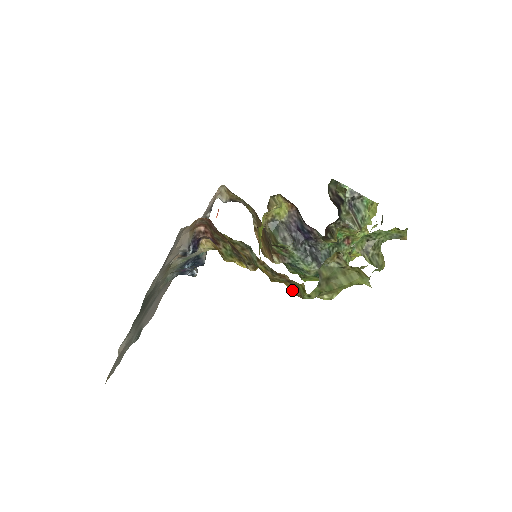
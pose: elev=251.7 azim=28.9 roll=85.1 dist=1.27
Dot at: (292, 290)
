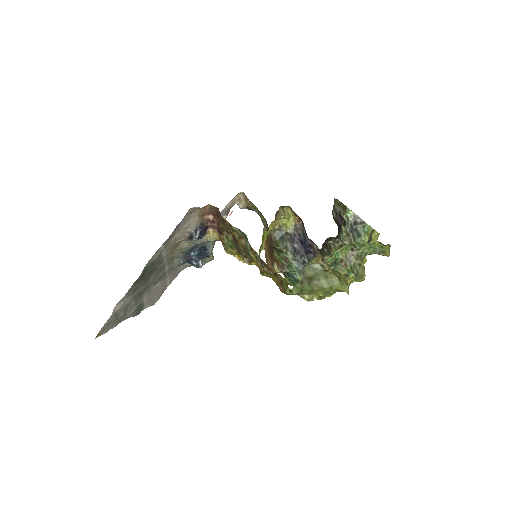
Dot at: (278, 286)
